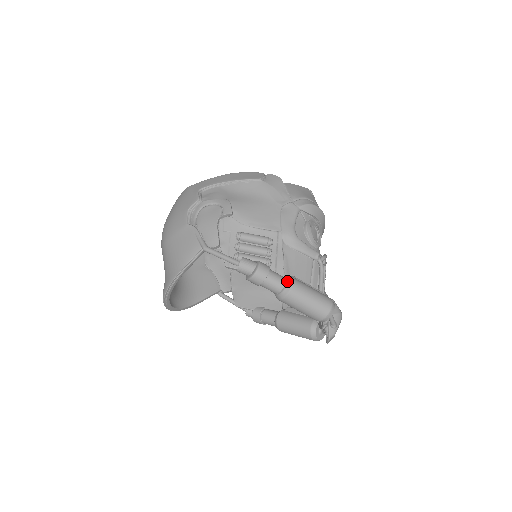
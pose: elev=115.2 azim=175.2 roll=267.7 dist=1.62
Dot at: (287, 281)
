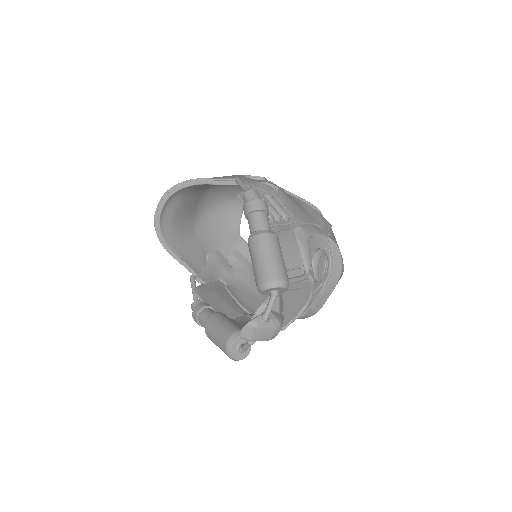
Dot at: occluded
